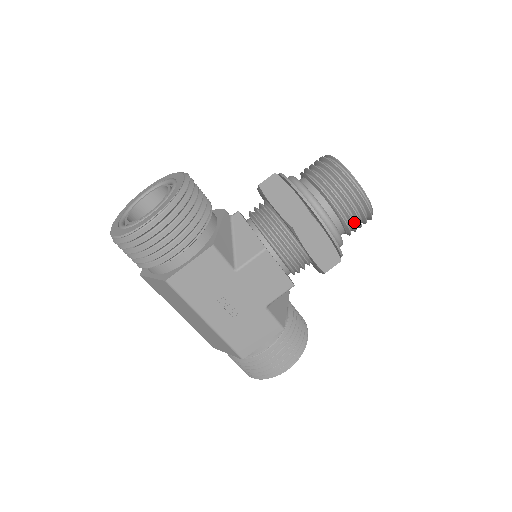
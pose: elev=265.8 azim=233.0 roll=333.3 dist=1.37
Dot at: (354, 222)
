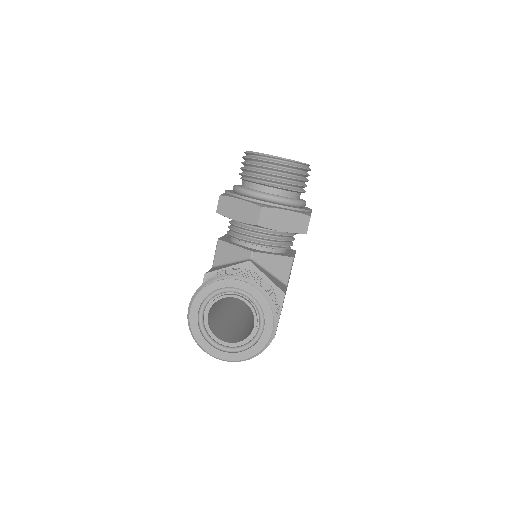
Dot at: occluded
